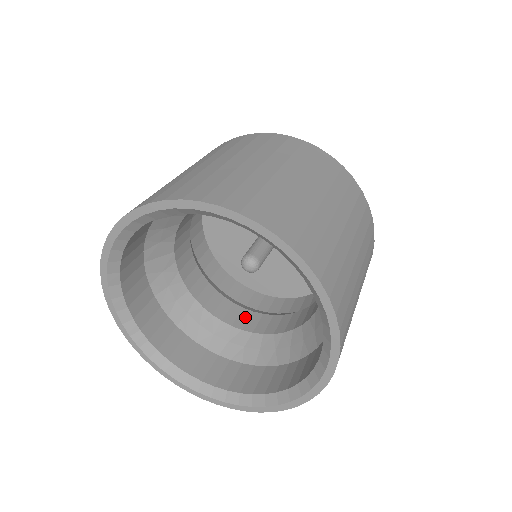
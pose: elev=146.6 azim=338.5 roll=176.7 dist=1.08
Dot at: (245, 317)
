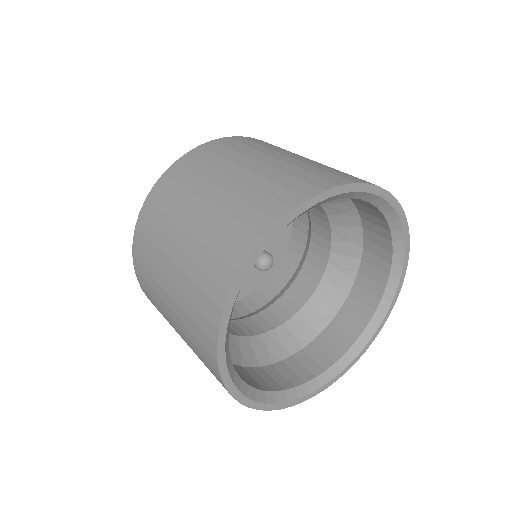
Dot at: (252, 324)
